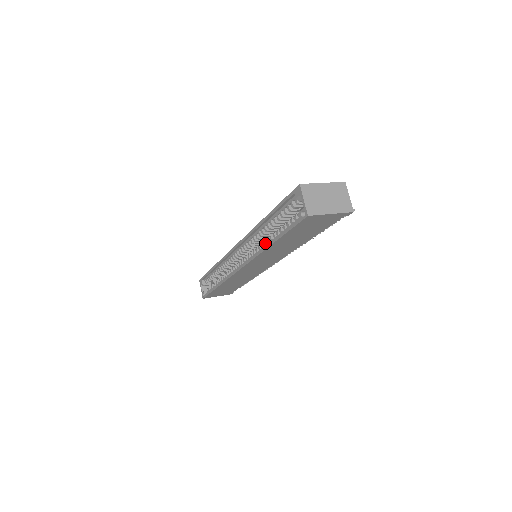
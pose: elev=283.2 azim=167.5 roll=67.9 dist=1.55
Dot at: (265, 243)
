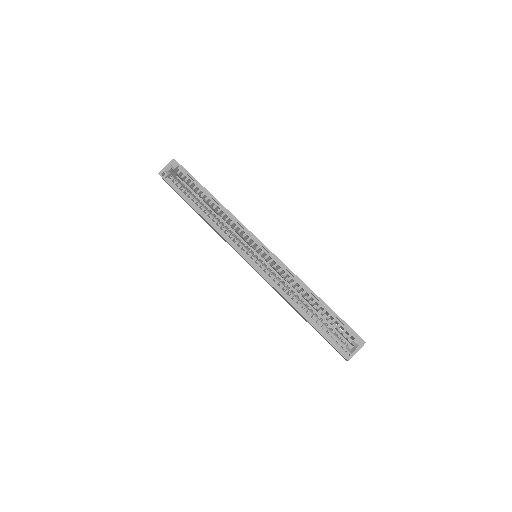
Dot at: (292, 297)
